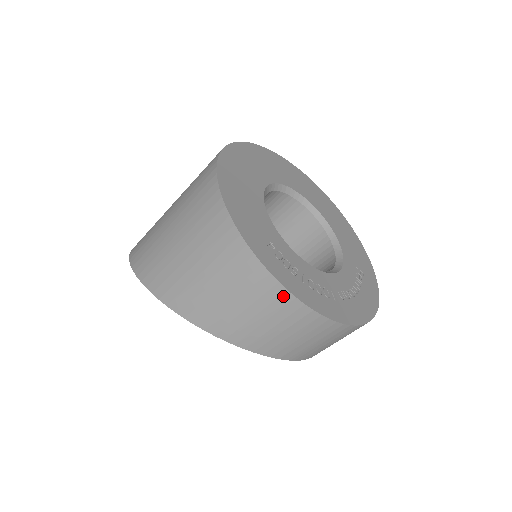
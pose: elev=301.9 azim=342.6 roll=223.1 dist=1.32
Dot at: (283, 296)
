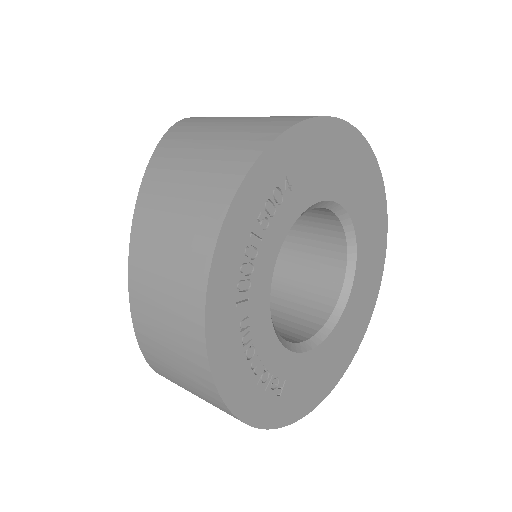
Dot at: (227, 191)
